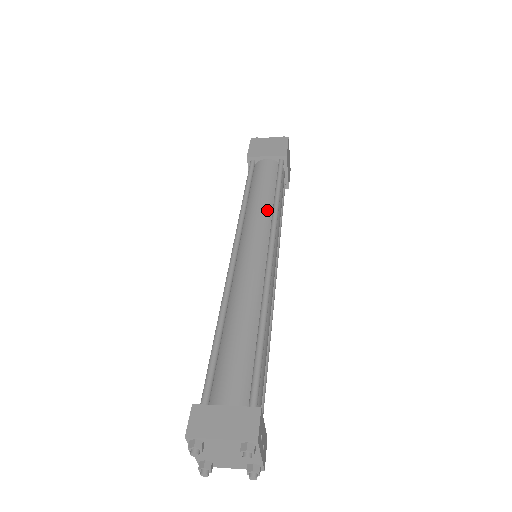
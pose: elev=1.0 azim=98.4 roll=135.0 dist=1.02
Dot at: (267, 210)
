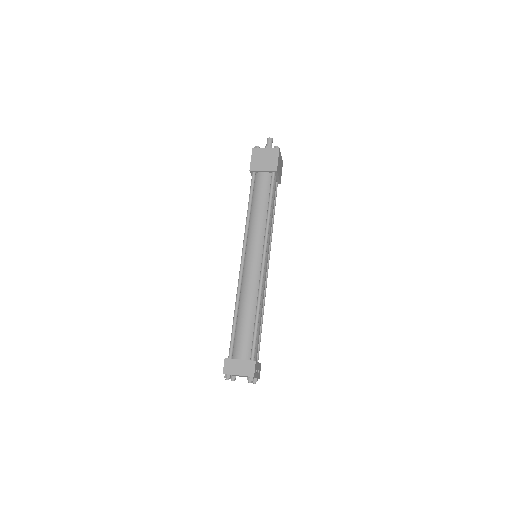
Dot at: (262, 224)
